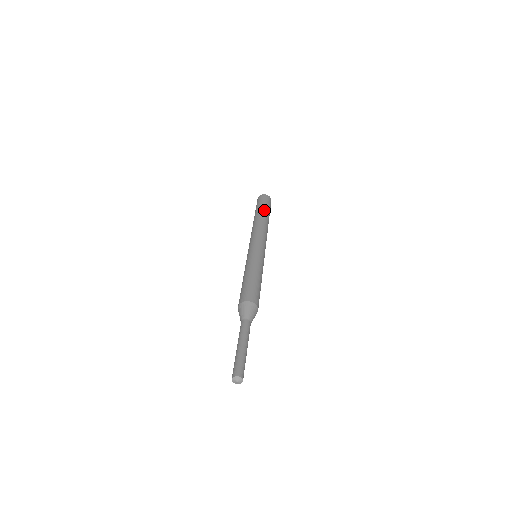
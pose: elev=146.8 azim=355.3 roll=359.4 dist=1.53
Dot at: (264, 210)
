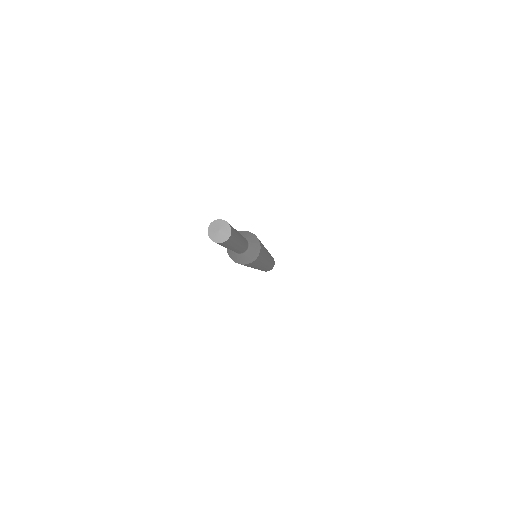
Dot at: occluded
